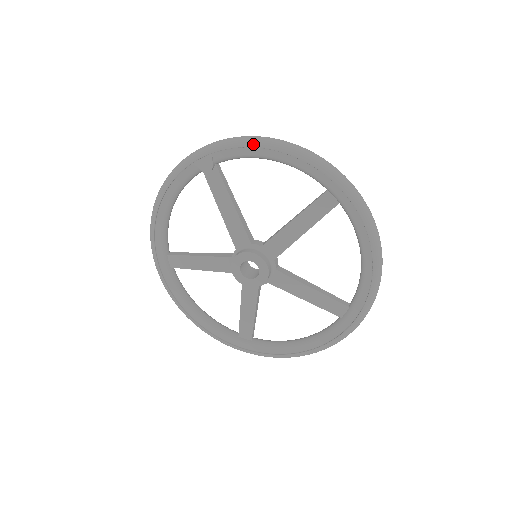
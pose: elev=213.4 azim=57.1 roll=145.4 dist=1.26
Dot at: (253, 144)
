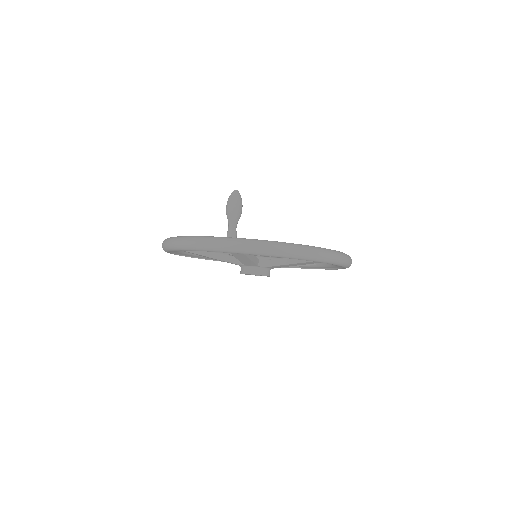
Dot at: occluded
